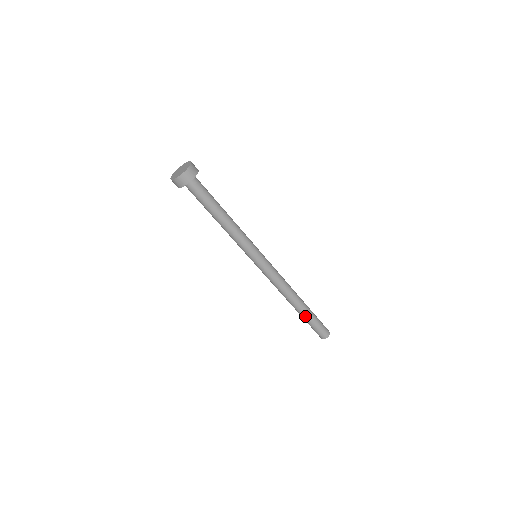
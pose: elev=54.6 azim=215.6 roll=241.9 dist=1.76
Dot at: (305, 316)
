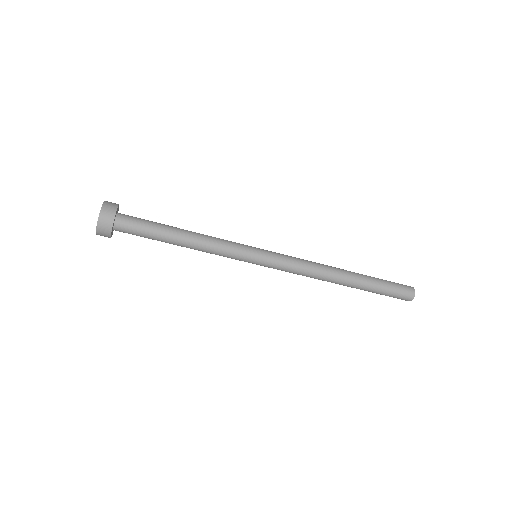
Dot at: (367, 287)
